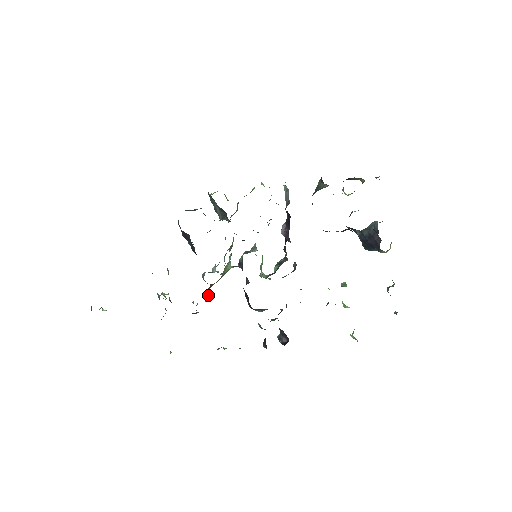
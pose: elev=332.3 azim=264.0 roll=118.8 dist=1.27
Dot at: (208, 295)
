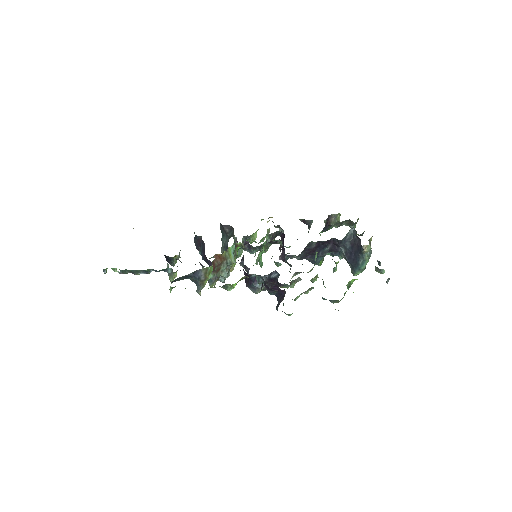
Dot at: occluded
